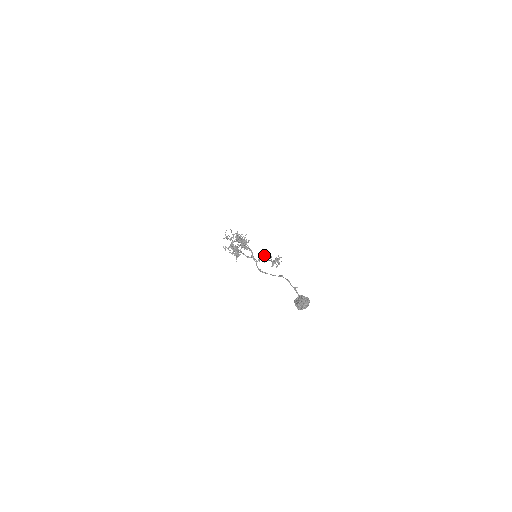
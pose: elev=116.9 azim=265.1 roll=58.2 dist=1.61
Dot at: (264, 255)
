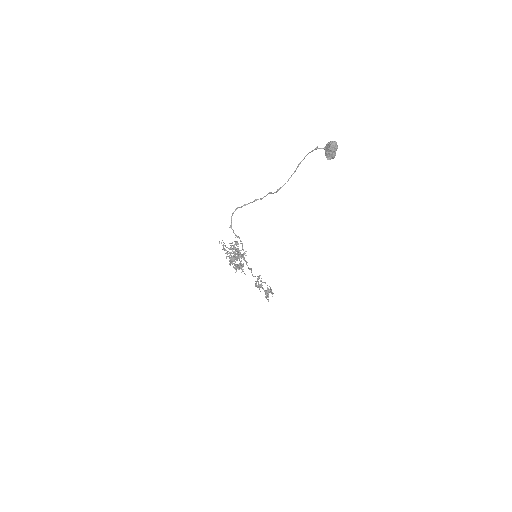
Dot at: (257, 279)
